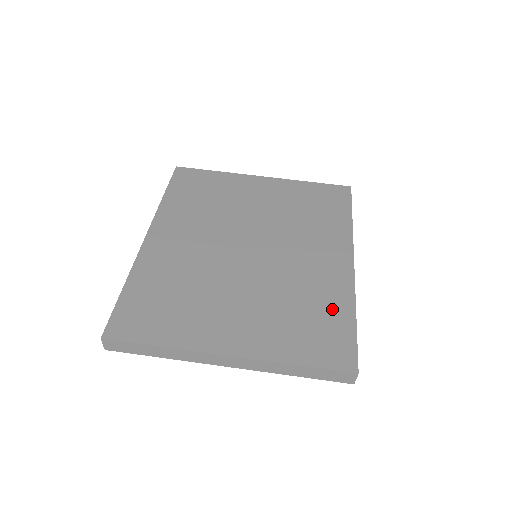
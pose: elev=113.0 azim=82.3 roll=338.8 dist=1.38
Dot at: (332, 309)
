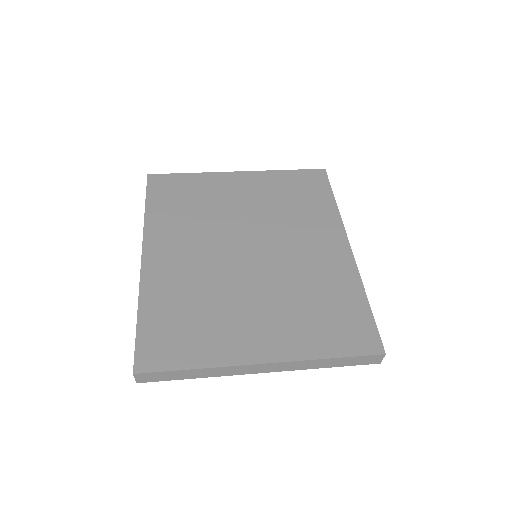
Dot at: (344, 297)
